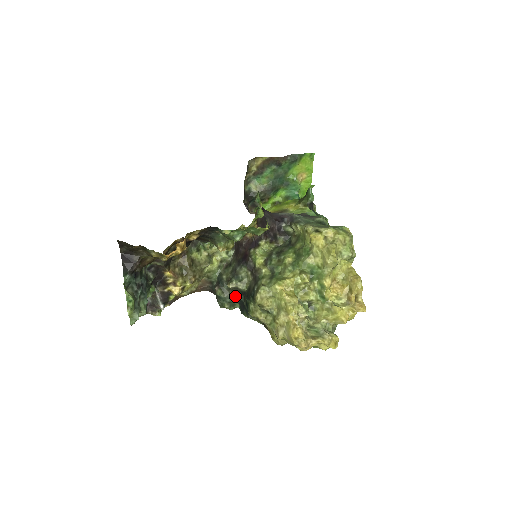
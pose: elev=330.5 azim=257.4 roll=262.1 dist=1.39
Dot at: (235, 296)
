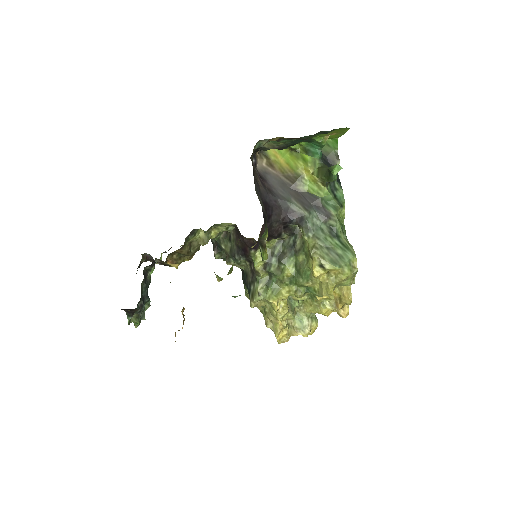
Dot at: occluded
